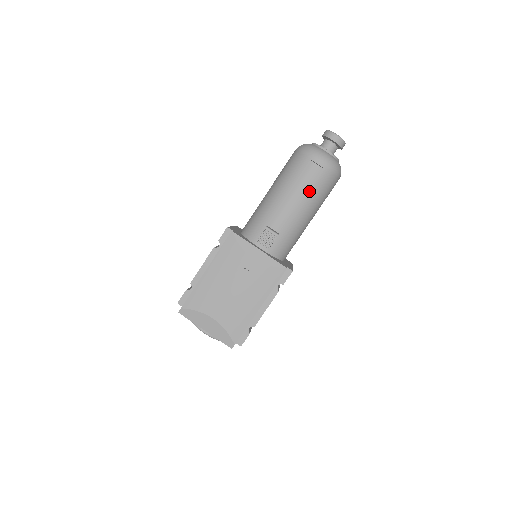
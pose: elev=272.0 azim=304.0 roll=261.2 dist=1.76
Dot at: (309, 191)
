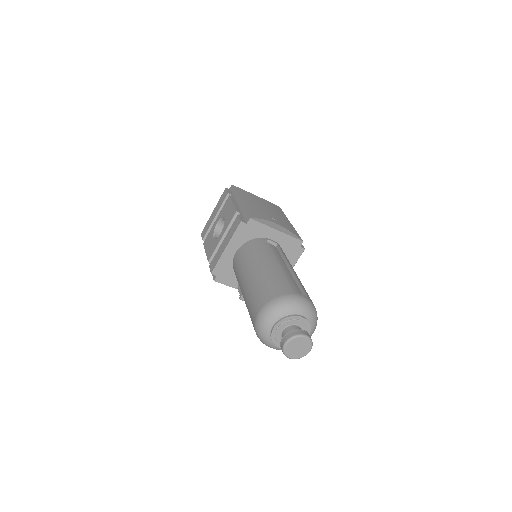
Dot at: occluded
